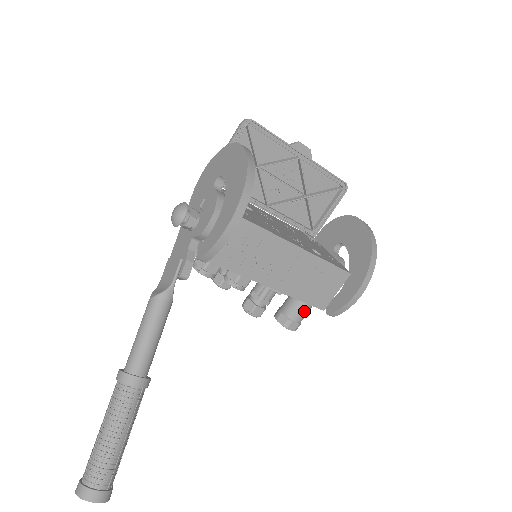
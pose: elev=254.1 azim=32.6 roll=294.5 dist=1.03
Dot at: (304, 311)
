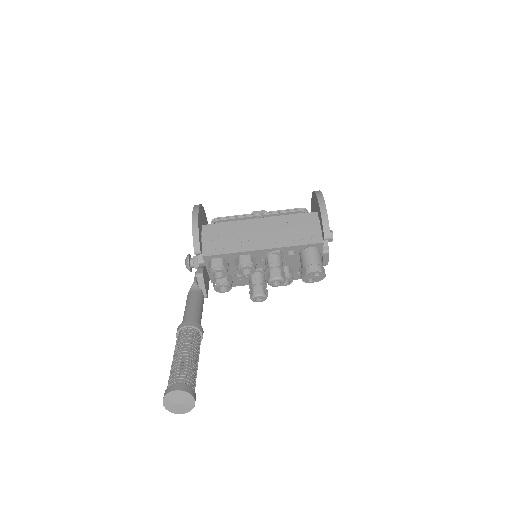
Dot at: (312, 254)
